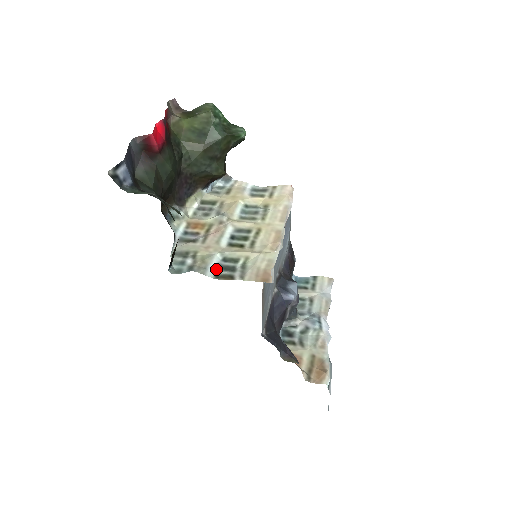
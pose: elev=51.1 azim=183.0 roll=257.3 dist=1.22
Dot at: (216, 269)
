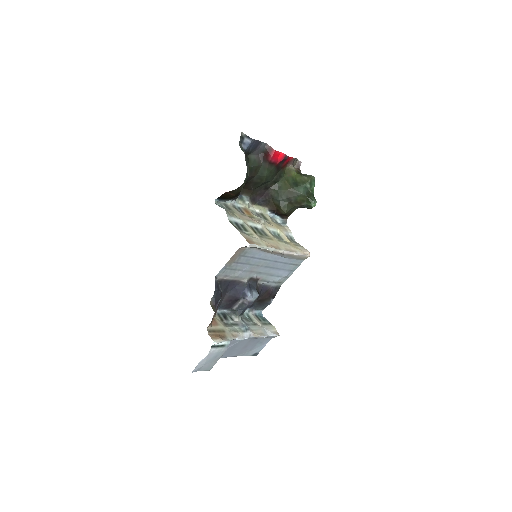
Dot at: (234, 221)
